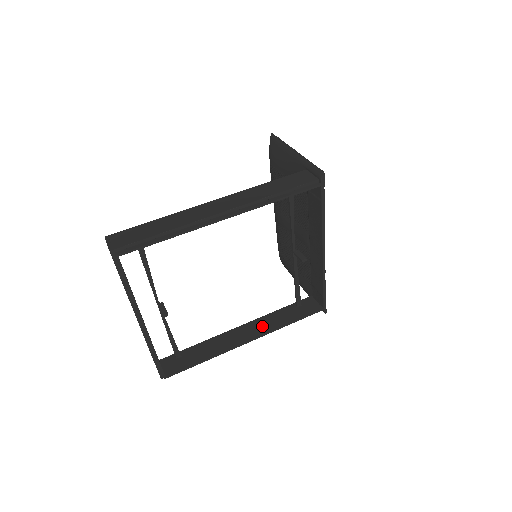
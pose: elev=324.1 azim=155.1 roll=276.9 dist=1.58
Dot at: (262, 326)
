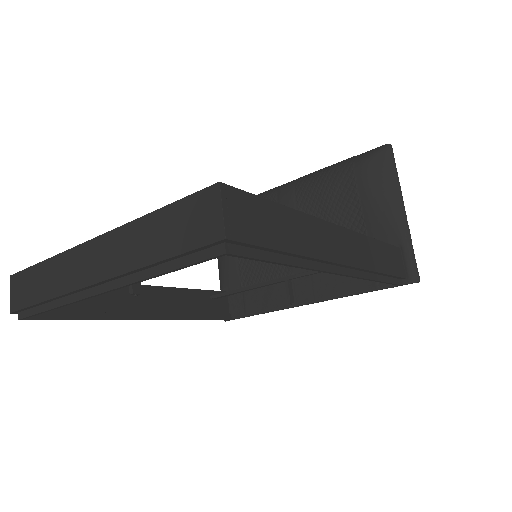
Dot at: (170, 303)
